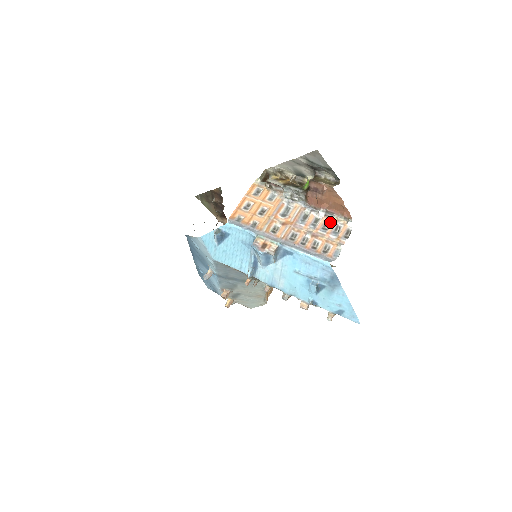
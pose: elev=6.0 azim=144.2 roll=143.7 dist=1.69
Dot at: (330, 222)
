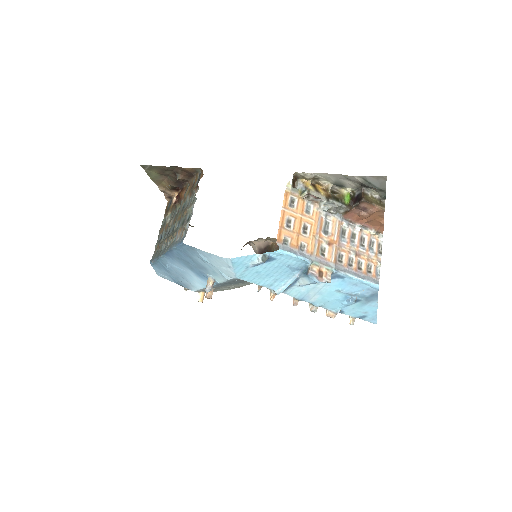
Dot at: (365, 237)
